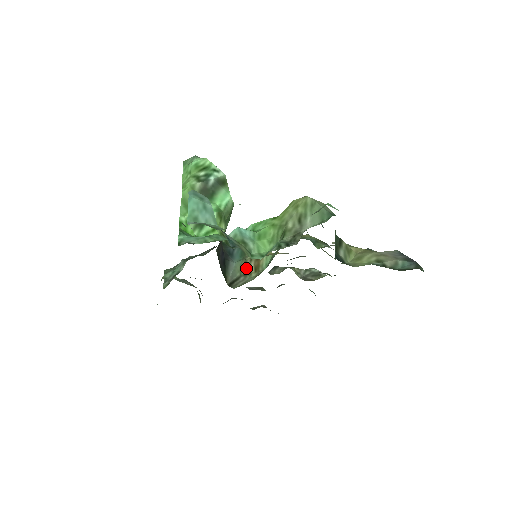
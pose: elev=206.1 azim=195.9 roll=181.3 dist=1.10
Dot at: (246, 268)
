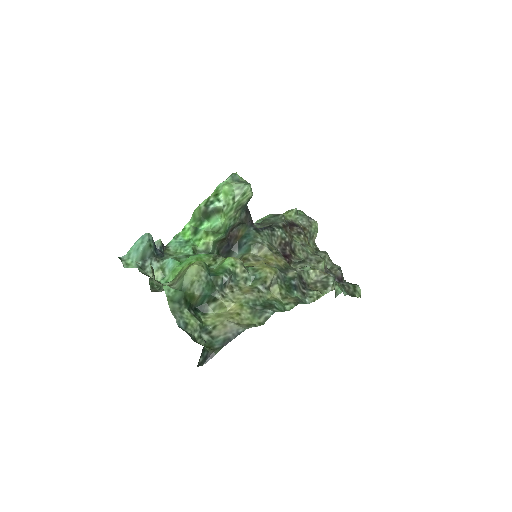
Dot at: occluded
